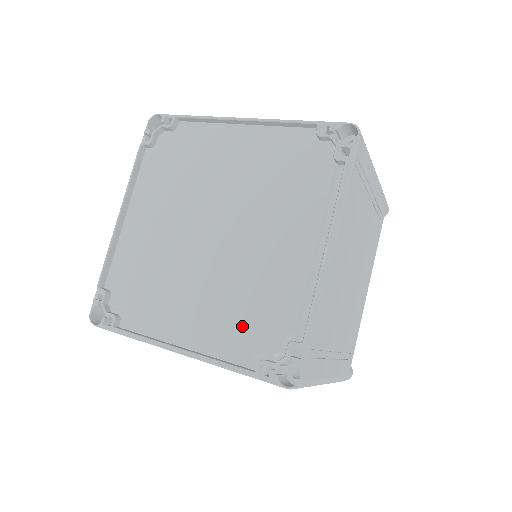
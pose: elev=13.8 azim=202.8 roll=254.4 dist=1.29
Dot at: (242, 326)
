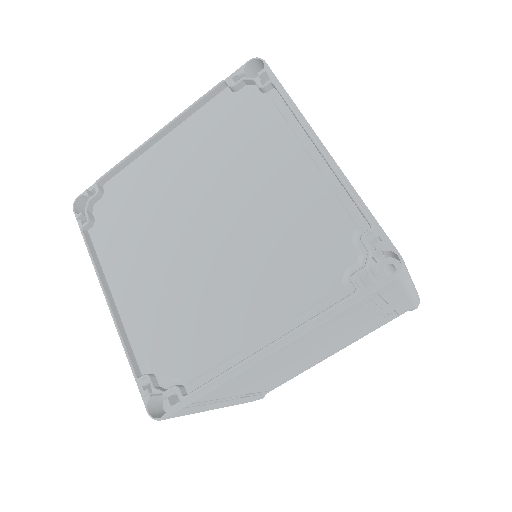
Dot at: (159, 333)
